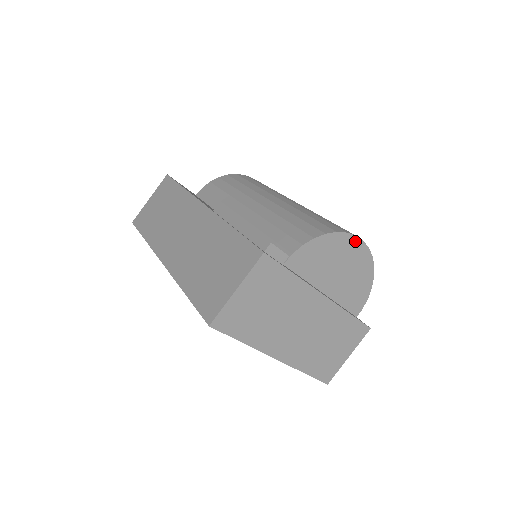
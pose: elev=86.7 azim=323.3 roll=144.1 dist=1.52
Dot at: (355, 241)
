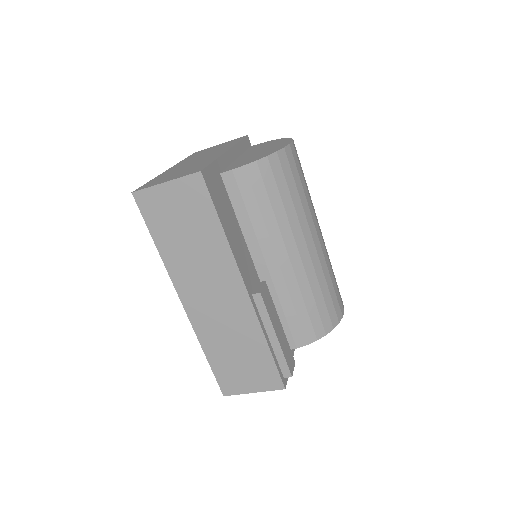
Dot at: occluded
